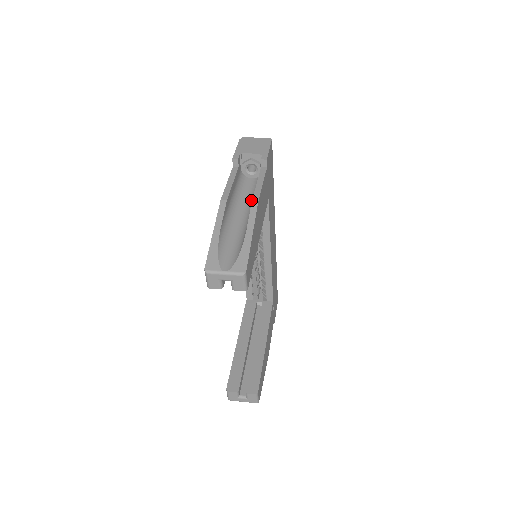
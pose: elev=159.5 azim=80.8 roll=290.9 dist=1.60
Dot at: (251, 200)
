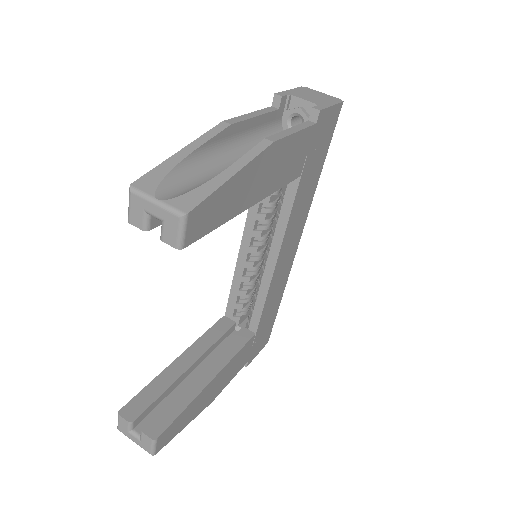
Dot at: occluded
